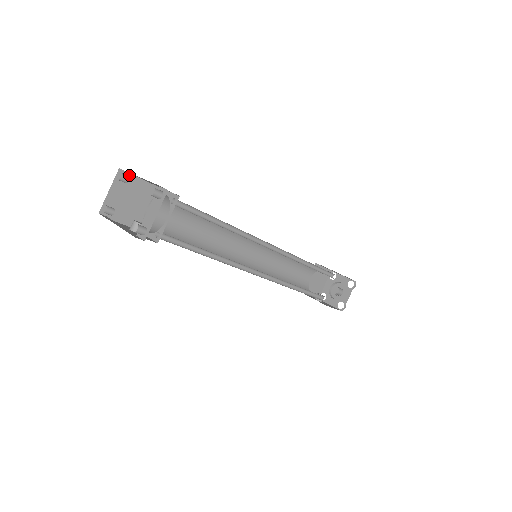
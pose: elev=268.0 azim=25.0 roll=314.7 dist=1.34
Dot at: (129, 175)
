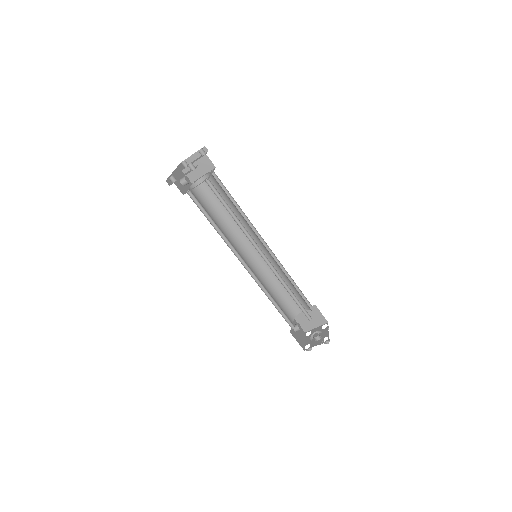
Dot at: (206, 153)
